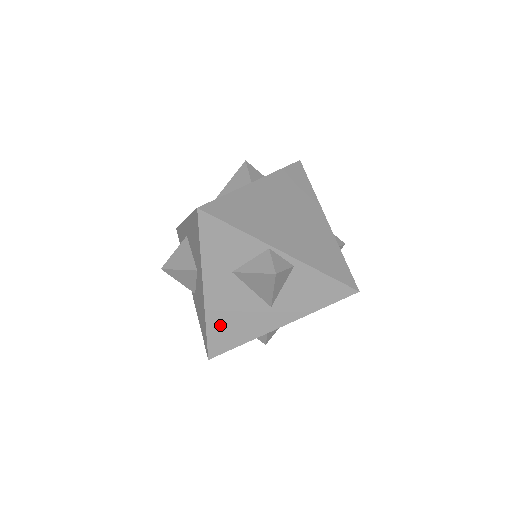
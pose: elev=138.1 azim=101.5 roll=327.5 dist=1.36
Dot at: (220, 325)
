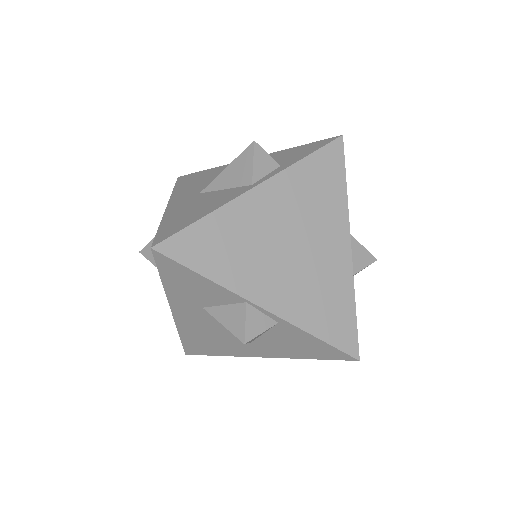
Dot at: (194, 338)
